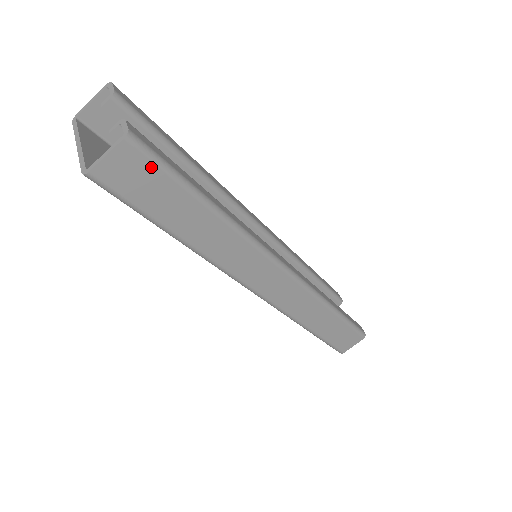
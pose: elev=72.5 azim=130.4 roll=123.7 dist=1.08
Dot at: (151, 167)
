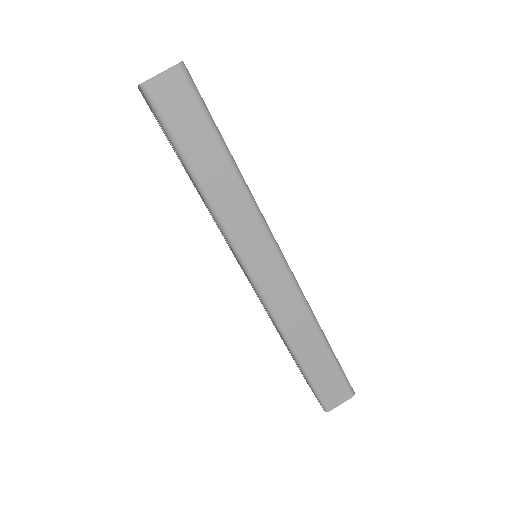
Dot at: (191, 96)
